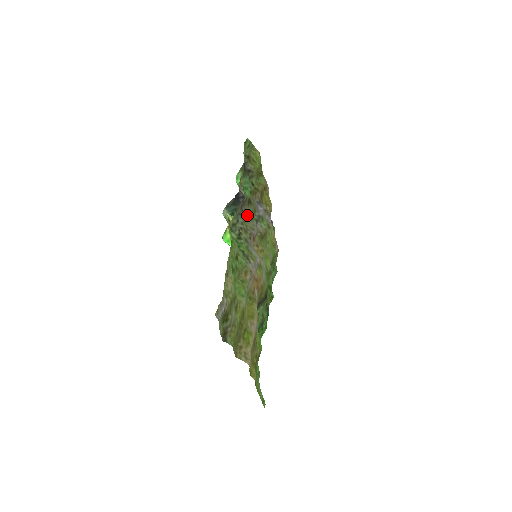
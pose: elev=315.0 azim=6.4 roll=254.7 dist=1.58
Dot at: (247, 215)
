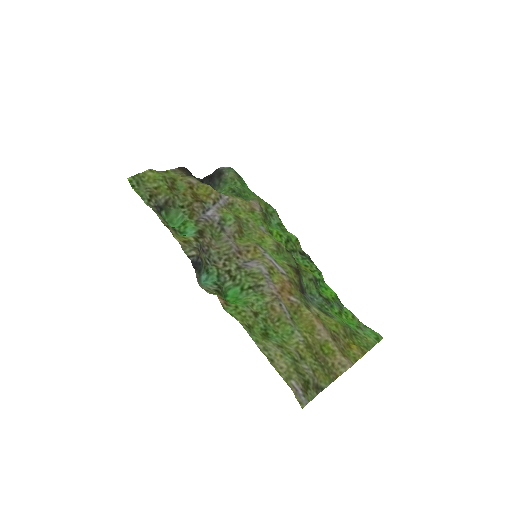
Dot at: (213, 242)
